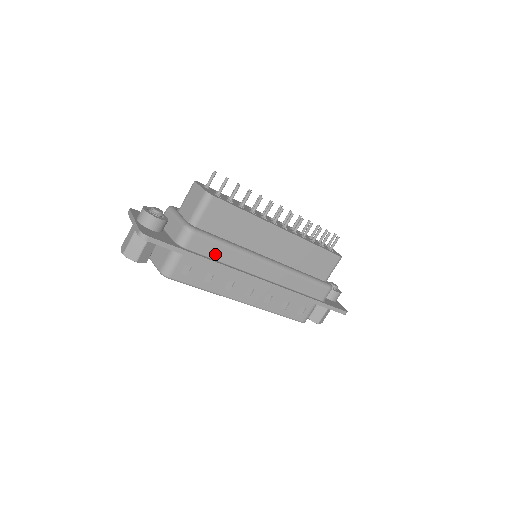
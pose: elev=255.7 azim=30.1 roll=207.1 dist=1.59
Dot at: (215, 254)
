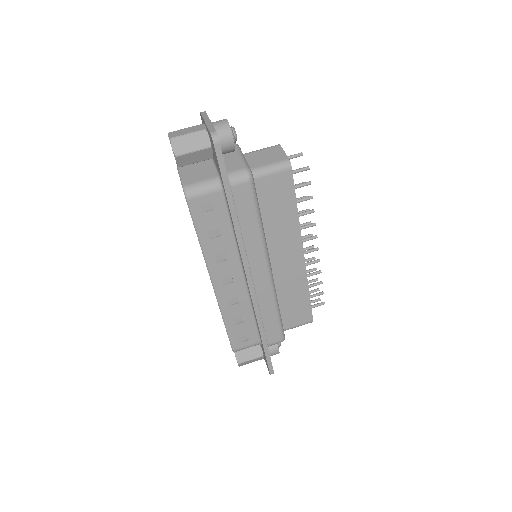
Dot at: (244, 218)
